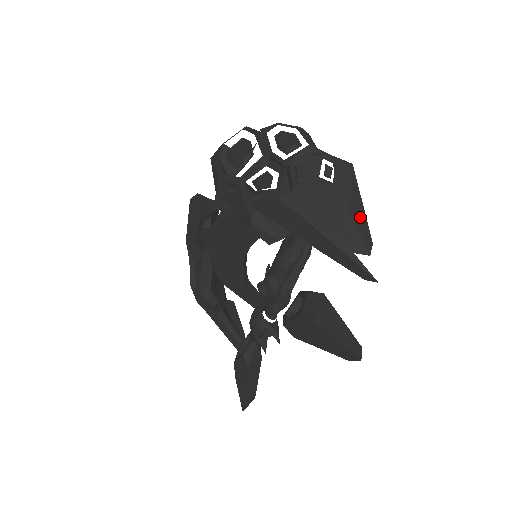
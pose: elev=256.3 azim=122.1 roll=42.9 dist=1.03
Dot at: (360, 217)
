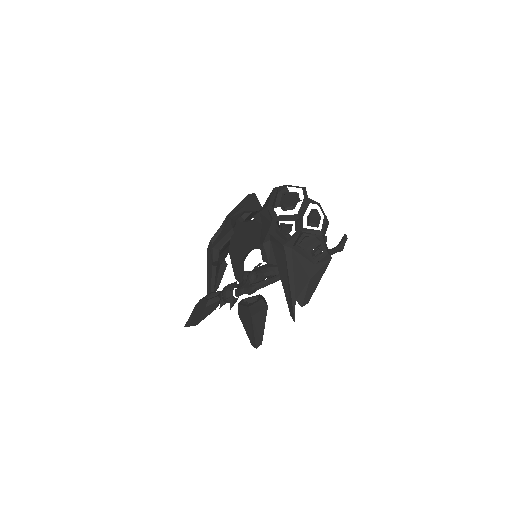
Dot at: (313, 286)
